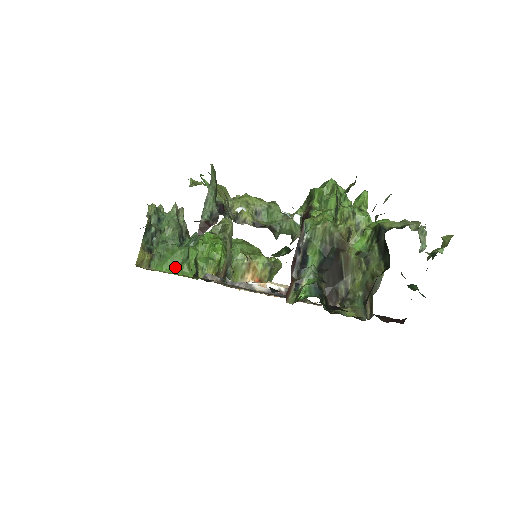
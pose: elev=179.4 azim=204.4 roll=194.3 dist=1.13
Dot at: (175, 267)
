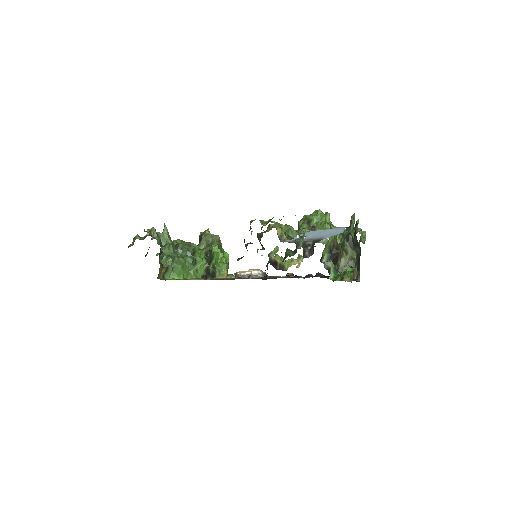
Dot at: (186, 274)
